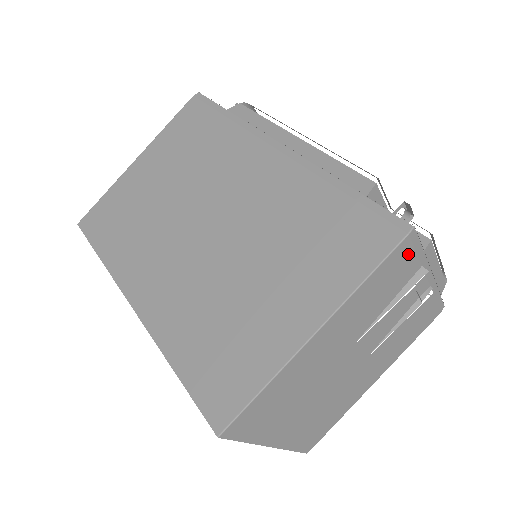
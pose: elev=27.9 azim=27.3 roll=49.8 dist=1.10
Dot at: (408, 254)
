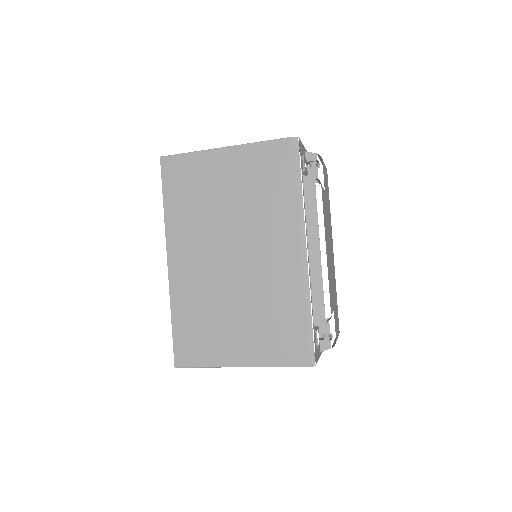
Dot at: occluded
